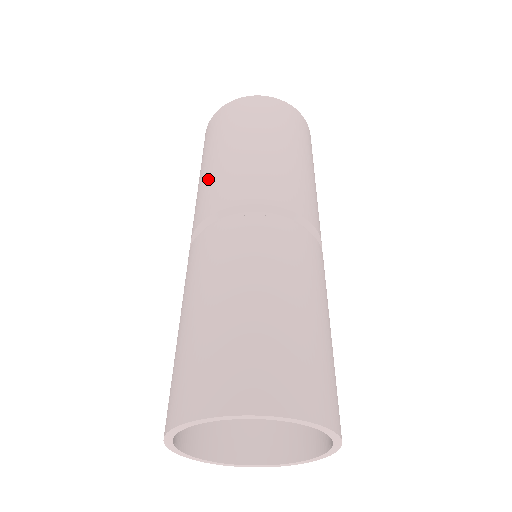
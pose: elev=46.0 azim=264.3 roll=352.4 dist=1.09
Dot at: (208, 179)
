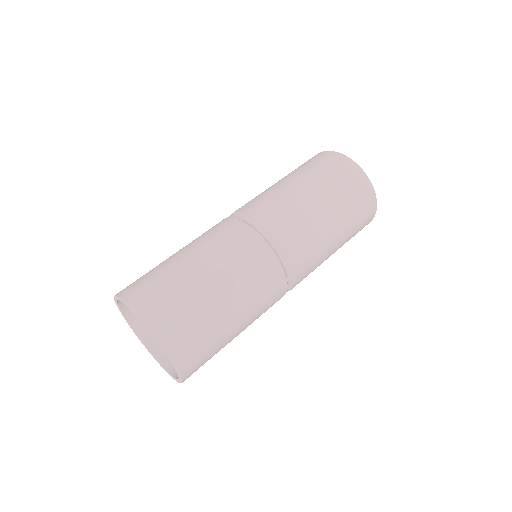
Dot at: (275, 191)
